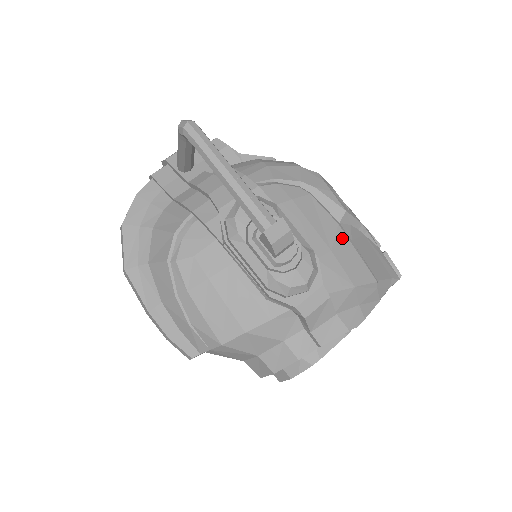
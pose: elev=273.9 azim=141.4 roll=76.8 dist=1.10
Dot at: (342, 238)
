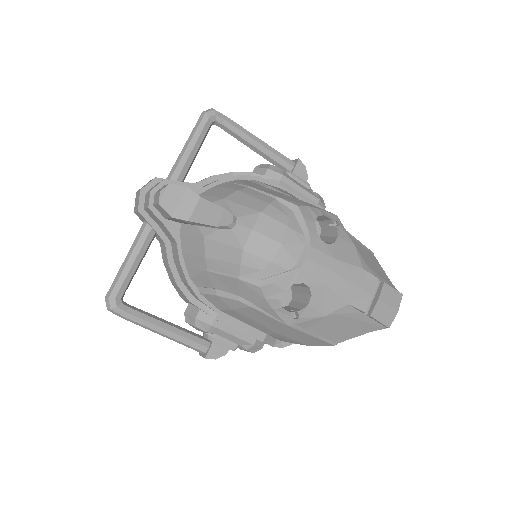
Dot at: (291, 330)
